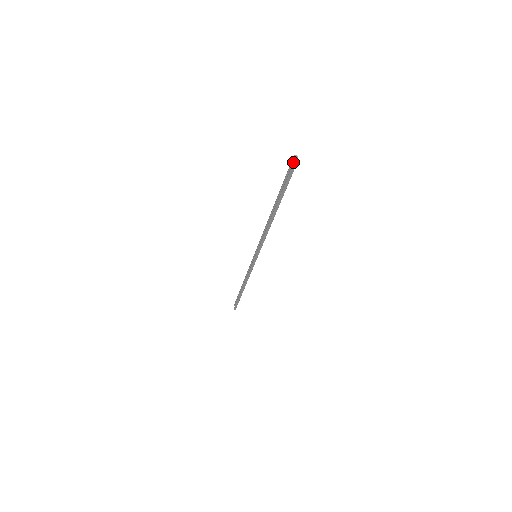
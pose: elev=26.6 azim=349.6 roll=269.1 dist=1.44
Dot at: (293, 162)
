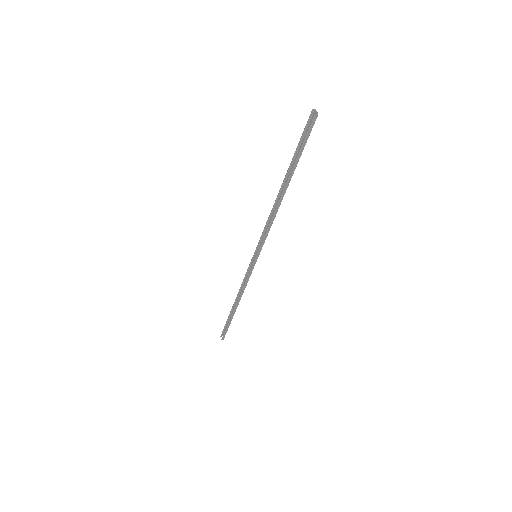
Dot at: (314, 115)
